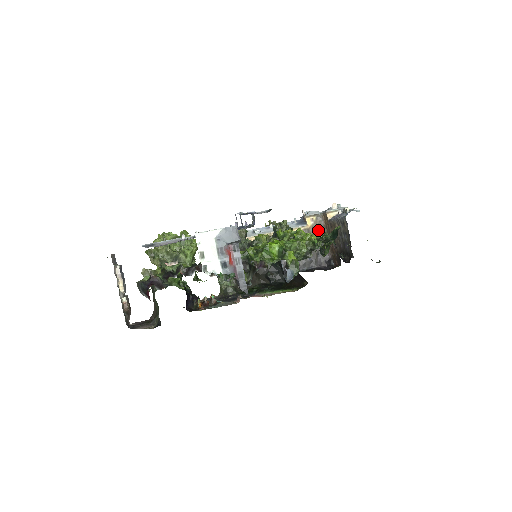
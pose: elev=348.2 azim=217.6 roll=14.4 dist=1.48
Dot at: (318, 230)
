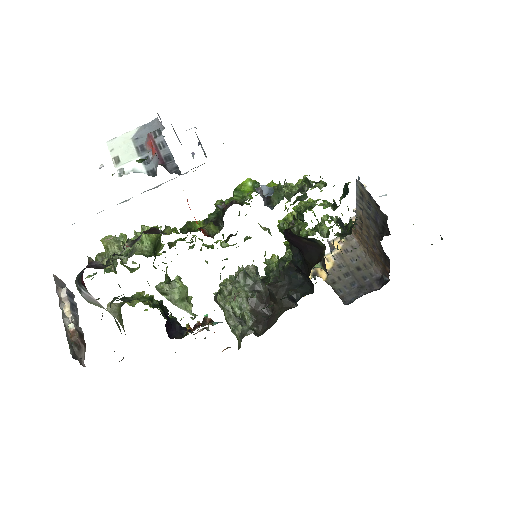
Dot at: (352, 251)
